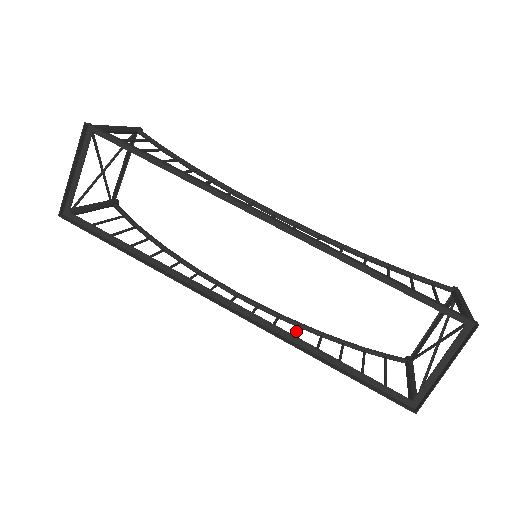
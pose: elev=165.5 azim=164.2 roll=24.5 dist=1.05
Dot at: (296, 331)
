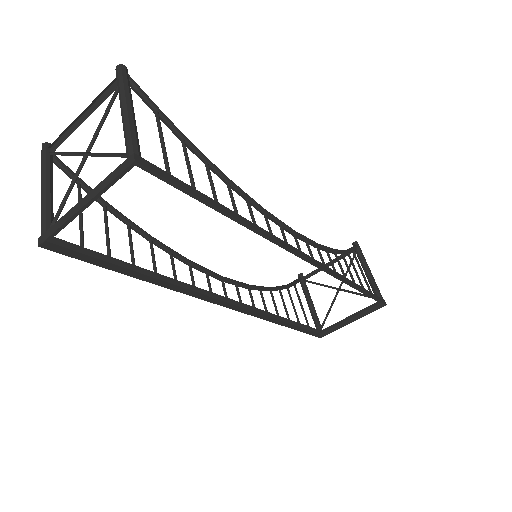
Dot at: (263, 301)
